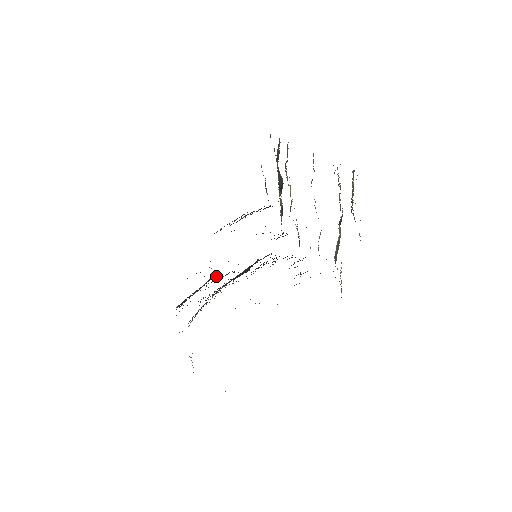
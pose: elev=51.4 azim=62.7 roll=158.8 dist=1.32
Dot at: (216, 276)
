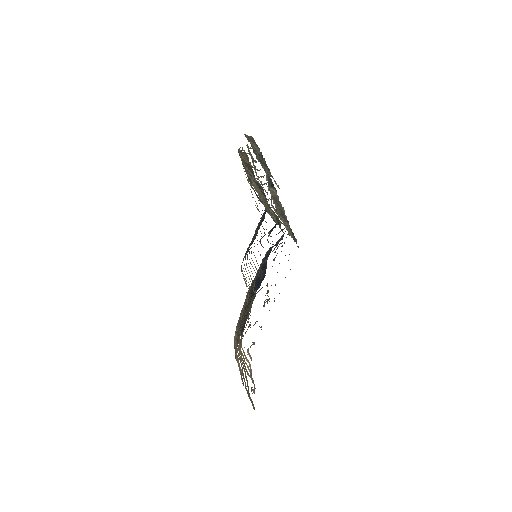
Dot at: occluded
